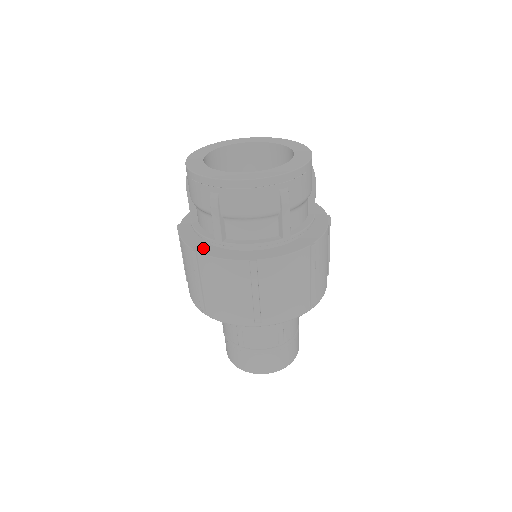
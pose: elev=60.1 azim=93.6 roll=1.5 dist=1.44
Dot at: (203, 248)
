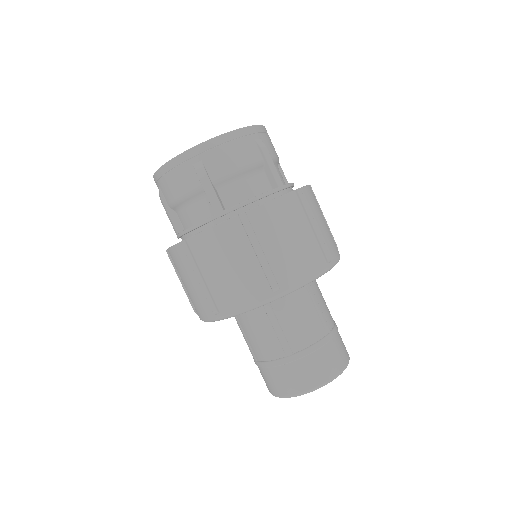
Dot at: occluded
